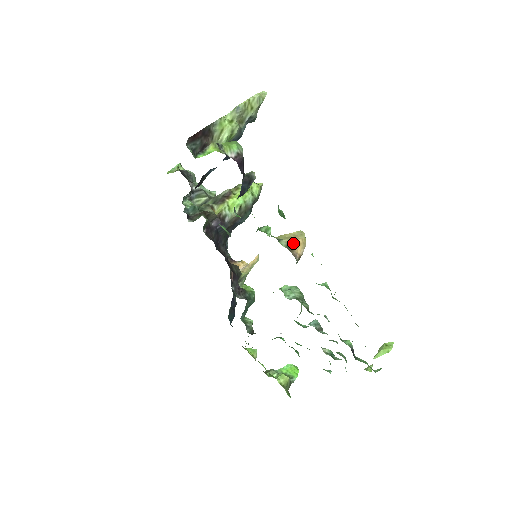
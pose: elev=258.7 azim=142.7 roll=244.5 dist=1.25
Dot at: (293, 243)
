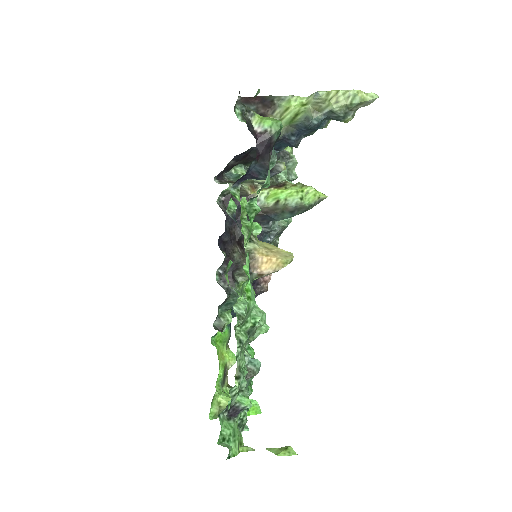
Dot at: (263, 254)
